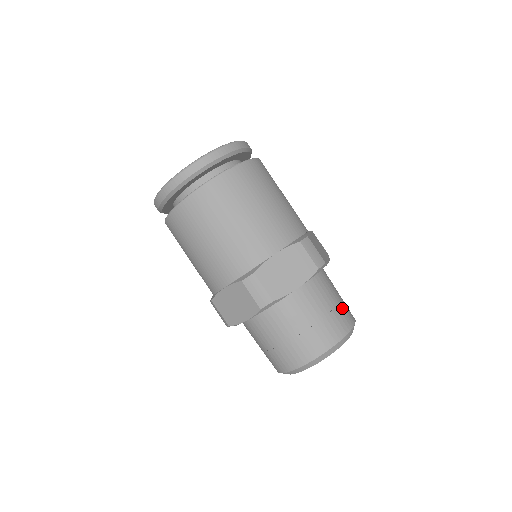
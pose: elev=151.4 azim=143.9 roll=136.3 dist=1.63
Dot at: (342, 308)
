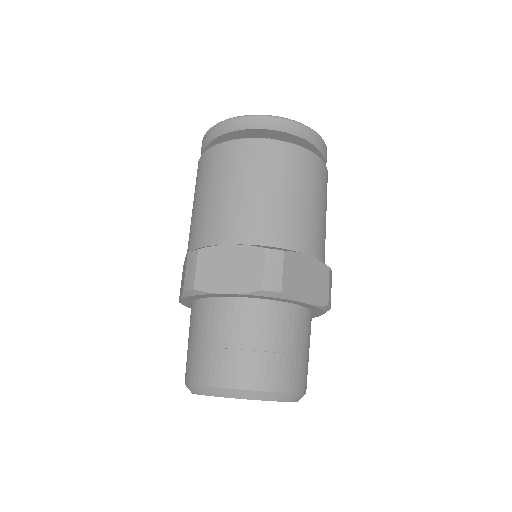
Dot at: occluded
